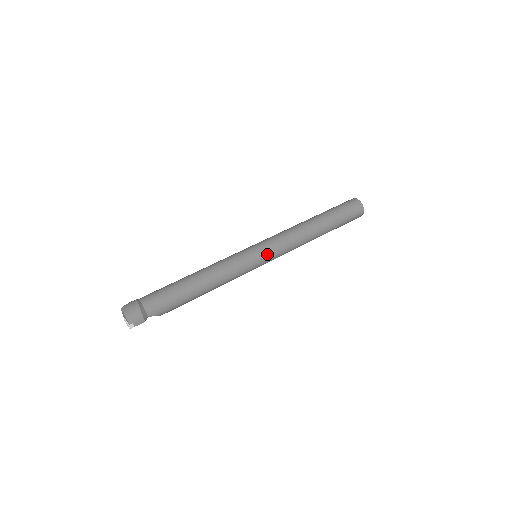
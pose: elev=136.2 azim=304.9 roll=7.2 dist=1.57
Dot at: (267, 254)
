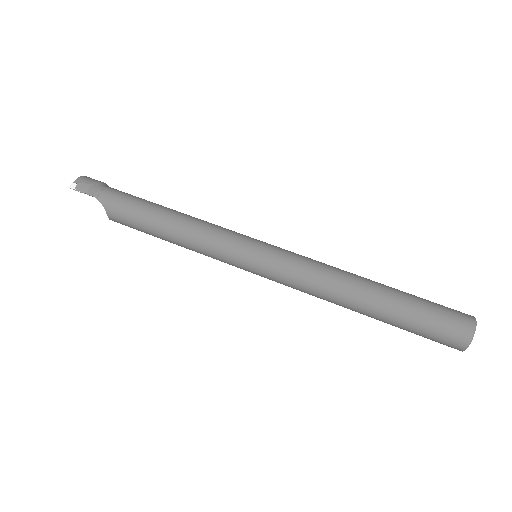
Dot at: (266, 252)
